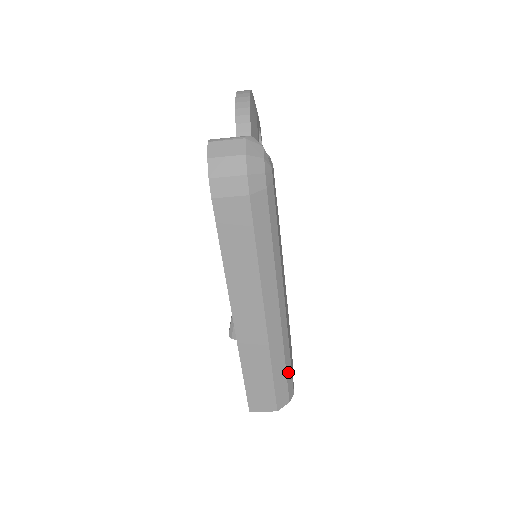
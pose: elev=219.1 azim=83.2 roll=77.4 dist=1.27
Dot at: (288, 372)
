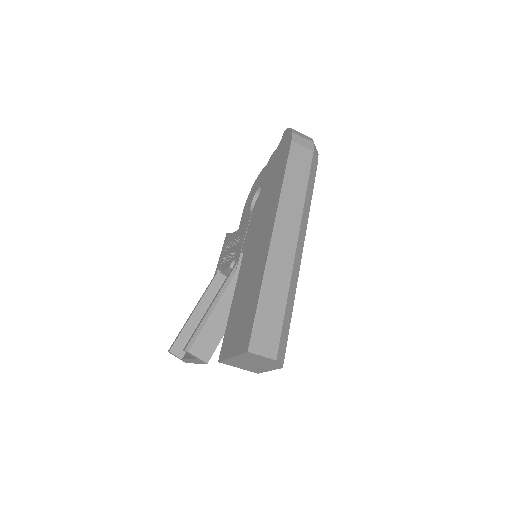
Dot at: (289, 326)
